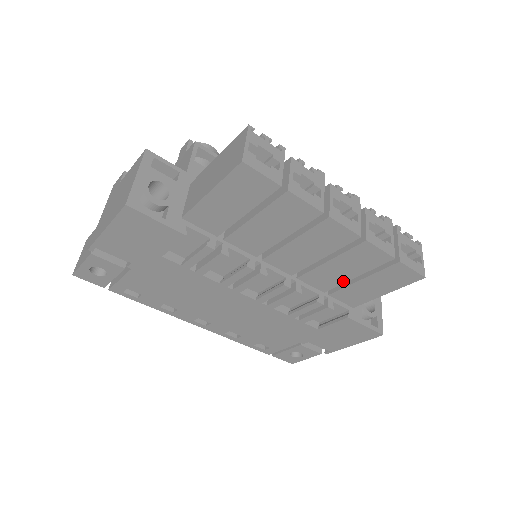
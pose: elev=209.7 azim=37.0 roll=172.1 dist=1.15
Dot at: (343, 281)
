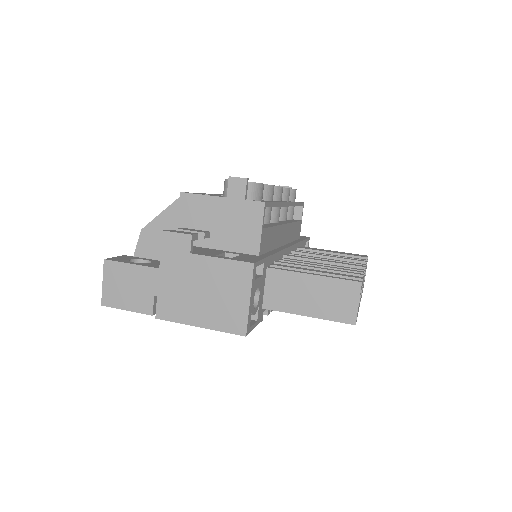
Dot at: occluded
